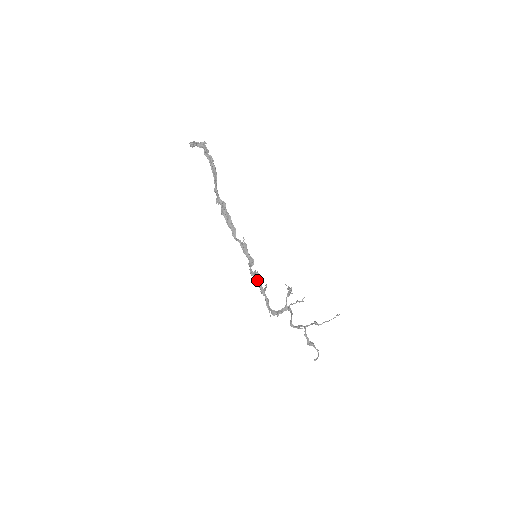
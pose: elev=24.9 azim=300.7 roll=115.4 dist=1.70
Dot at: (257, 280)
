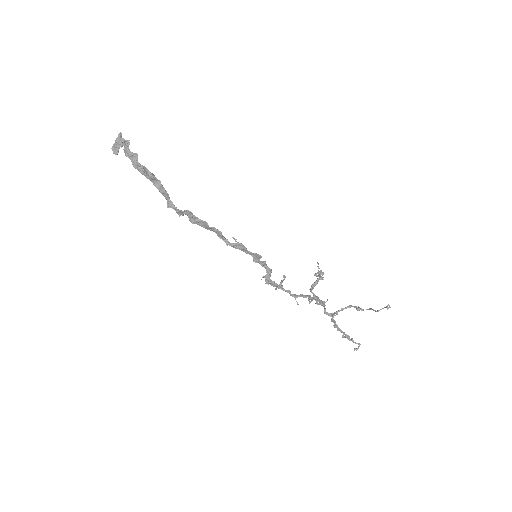
Dot at: (266, 279)
